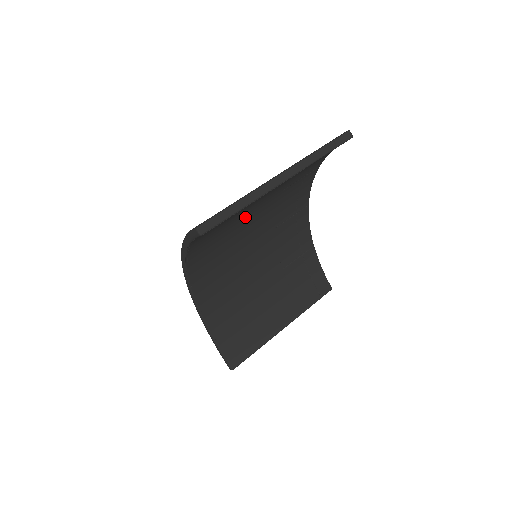
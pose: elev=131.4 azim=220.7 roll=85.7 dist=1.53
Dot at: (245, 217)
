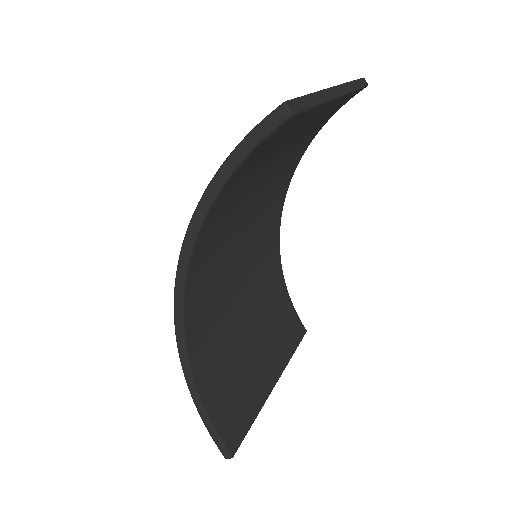
Dot at: (259, 179)
